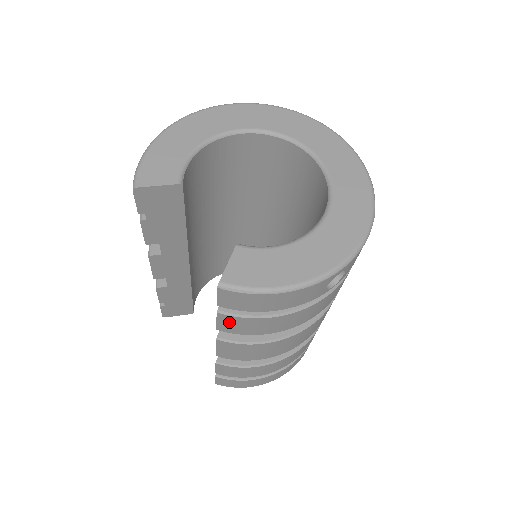
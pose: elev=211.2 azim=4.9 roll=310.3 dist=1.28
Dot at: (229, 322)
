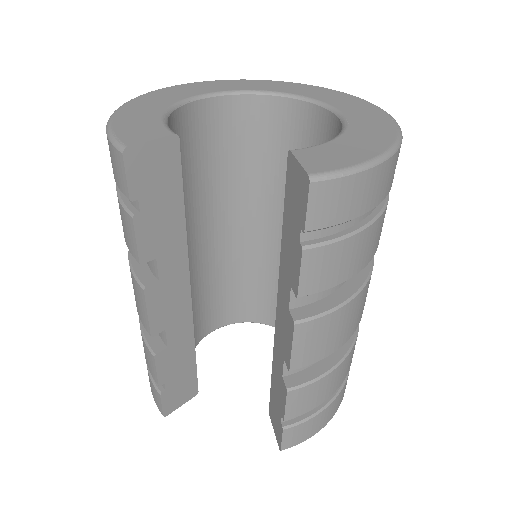
Dot at: (316, 265)
